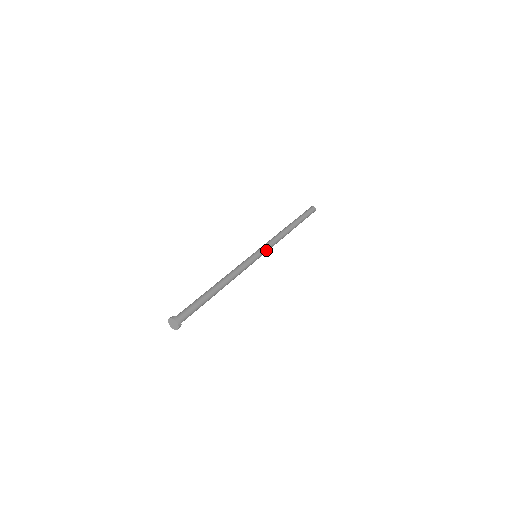
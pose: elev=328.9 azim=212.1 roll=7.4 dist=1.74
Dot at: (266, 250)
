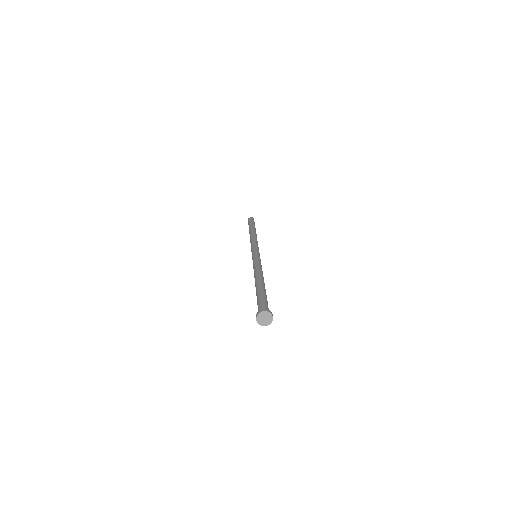
Dot at: occluded
